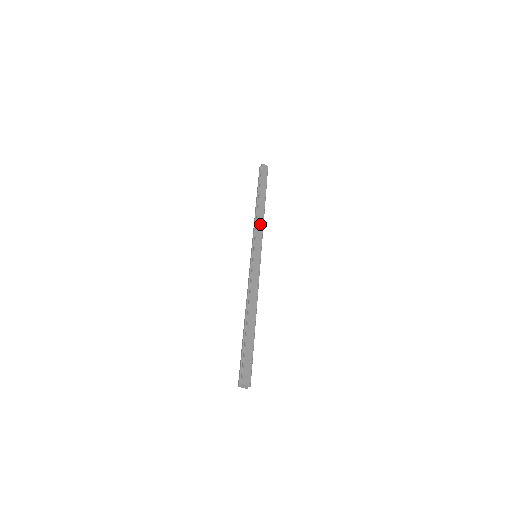
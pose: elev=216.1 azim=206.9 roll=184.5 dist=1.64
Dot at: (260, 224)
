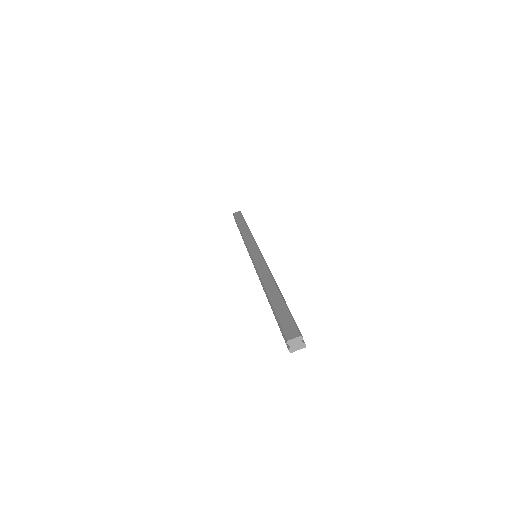
Dot at: (248, 237)
